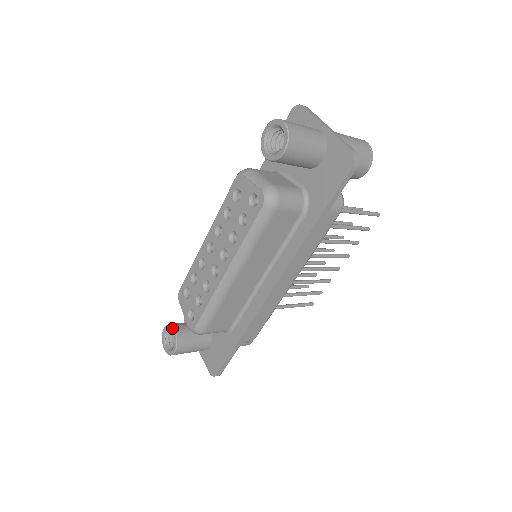
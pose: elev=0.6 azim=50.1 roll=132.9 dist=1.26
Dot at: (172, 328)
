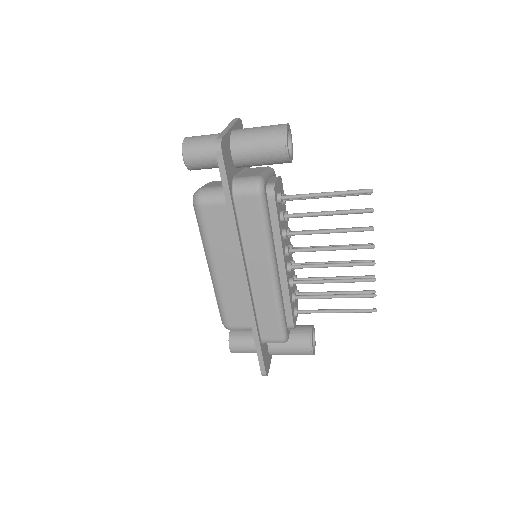
Dot at: occluded
